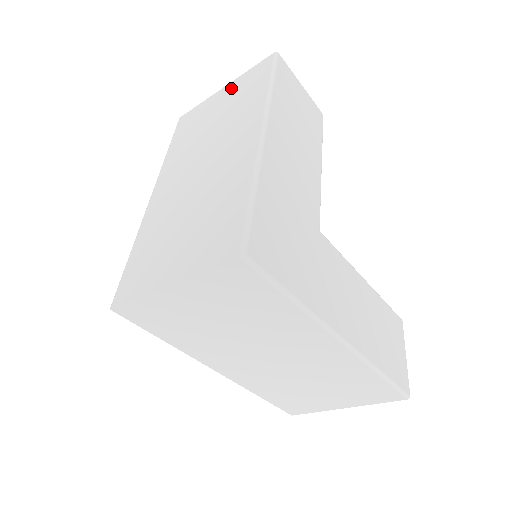
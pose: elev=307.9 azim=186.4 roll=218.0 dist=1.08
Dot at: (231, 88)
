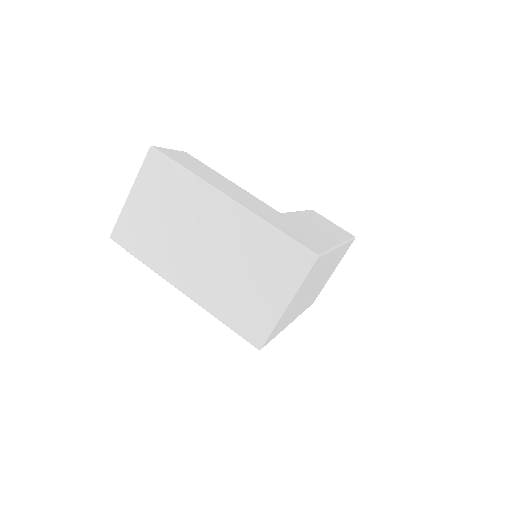
Dot at: (141, 190)
